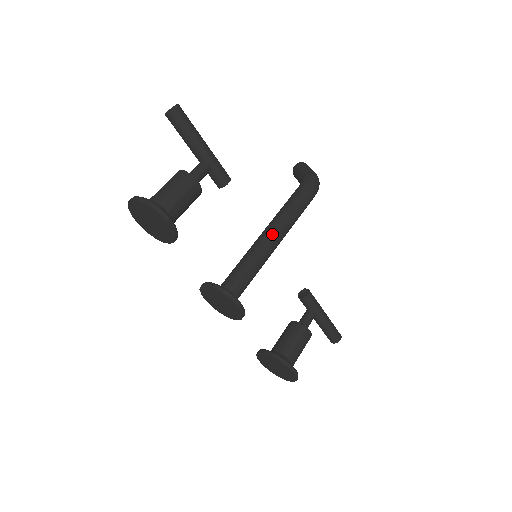
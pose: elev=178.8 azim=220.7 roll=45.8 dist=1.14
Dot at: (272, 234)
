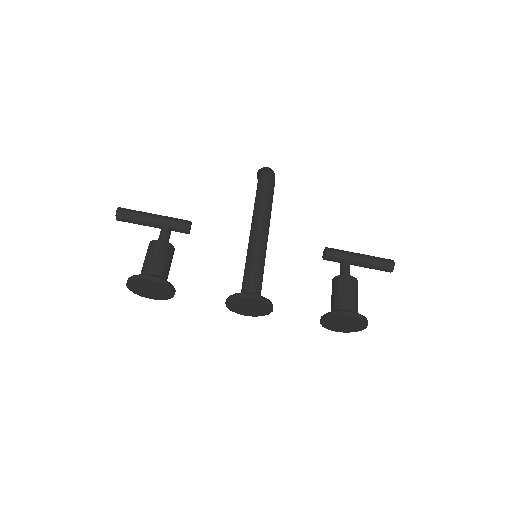
Dot at: (254, 232)
